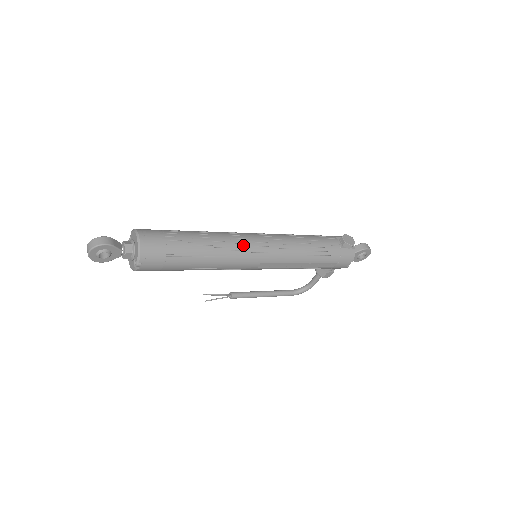
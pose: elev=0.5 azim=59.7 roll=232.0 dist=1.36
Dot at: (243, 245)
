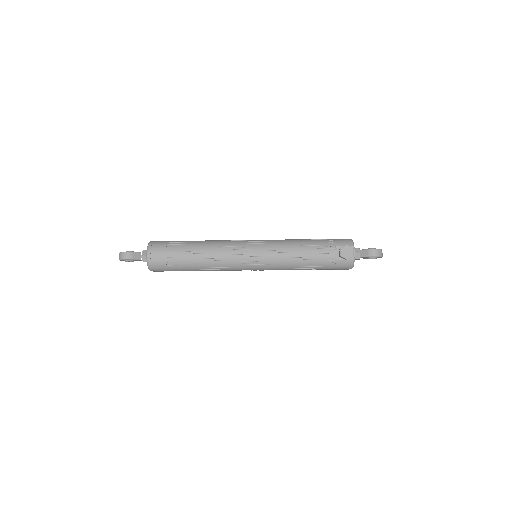
Dot at: (232, 259)
